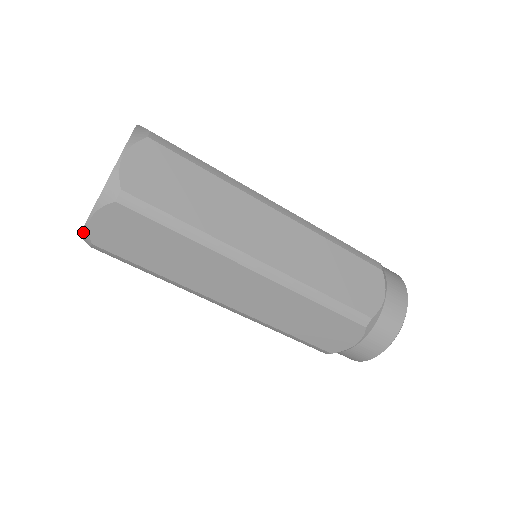
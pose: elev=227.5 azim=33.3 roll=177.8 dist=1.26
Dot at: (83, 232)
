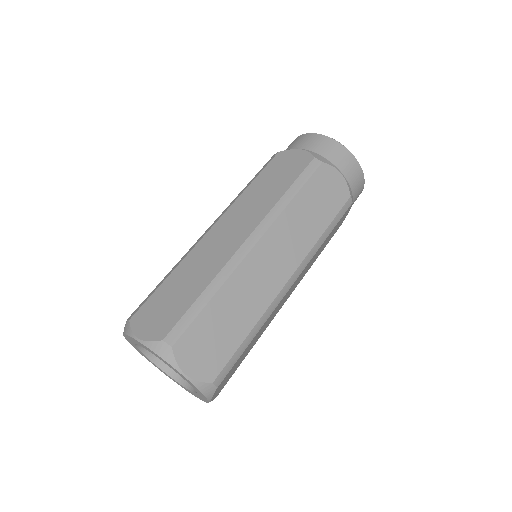
Dot at: occluded
